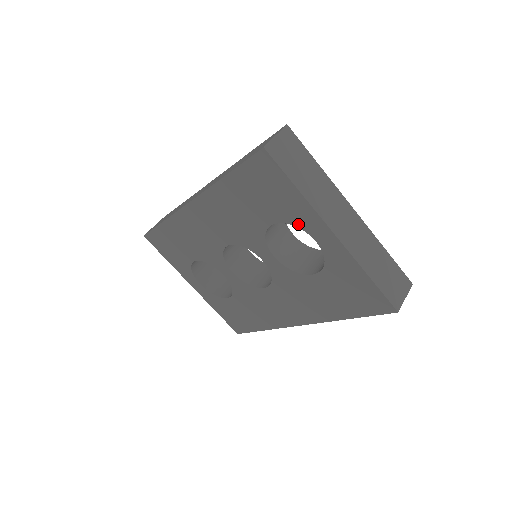
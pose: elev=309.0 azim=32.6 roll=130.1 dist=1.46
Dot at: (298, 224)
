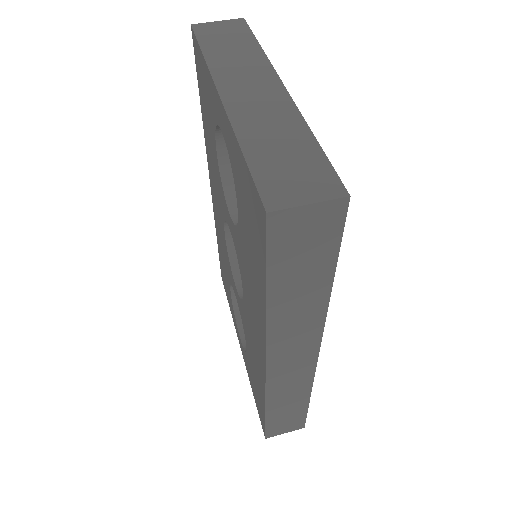
Dot at: (215, 118)
